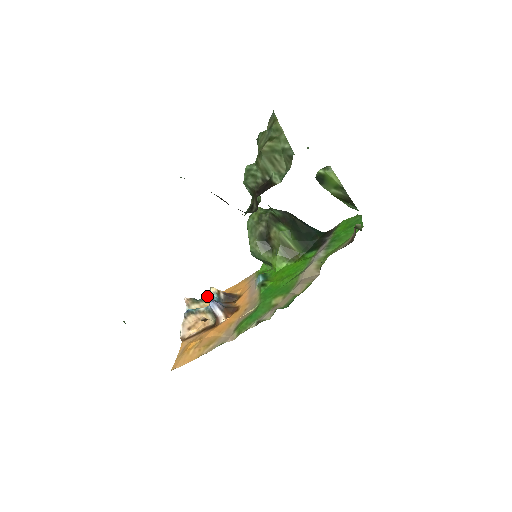
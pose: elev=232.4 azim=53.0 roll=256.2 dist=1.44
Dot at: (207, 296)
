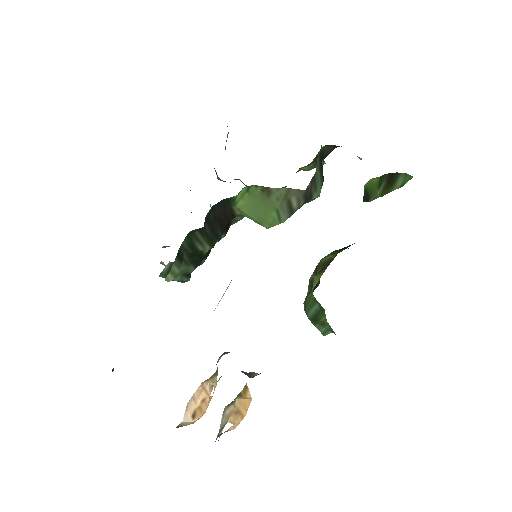
Dot at: occluded
